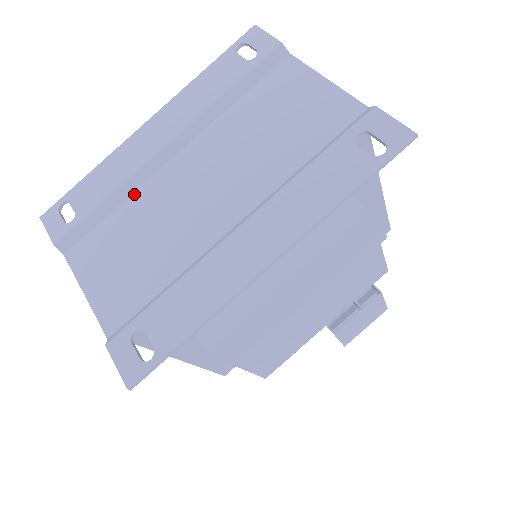
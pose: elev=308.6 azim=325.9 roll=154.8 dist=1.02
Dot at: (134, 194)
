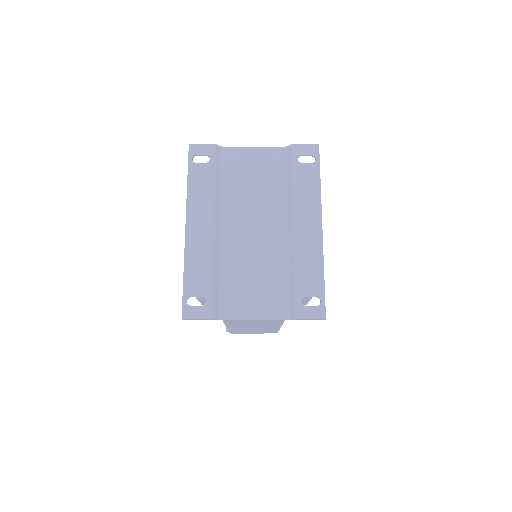
Dot at: (220, 262)
